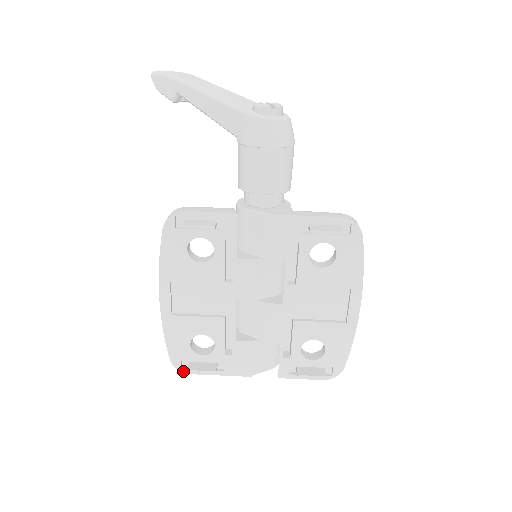
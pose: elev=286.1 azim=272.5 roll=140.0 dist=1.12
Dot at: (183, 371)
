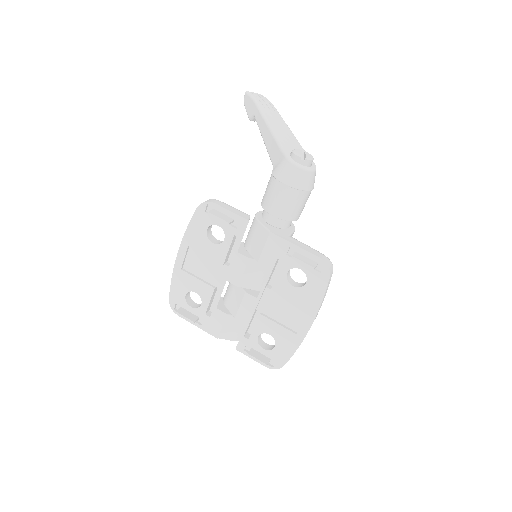
Dot at: (174, 311)
